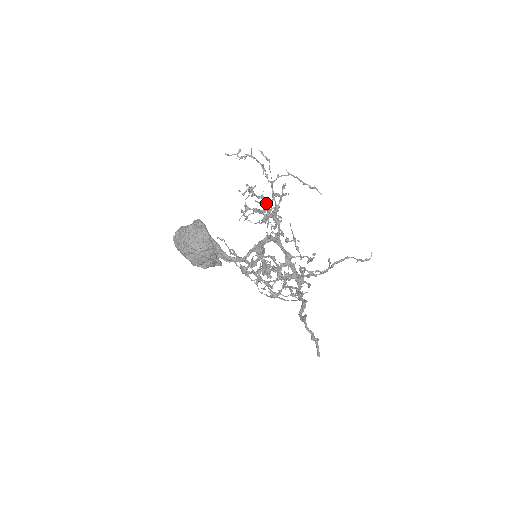
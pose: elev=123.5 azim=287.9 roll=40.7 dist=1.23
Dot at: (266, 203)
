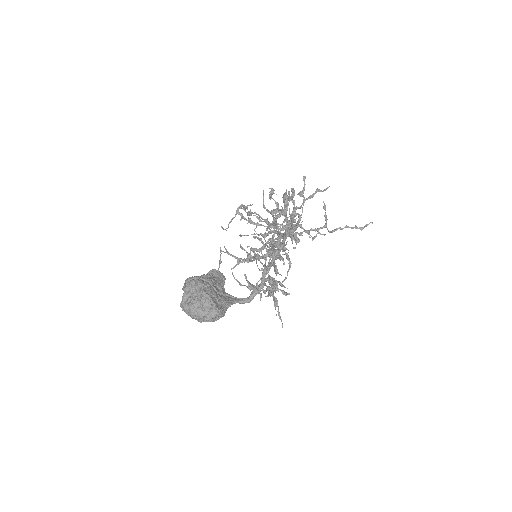
Dot at: occluded
